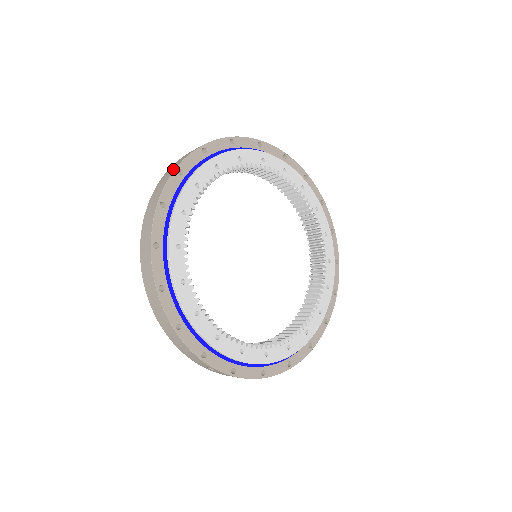
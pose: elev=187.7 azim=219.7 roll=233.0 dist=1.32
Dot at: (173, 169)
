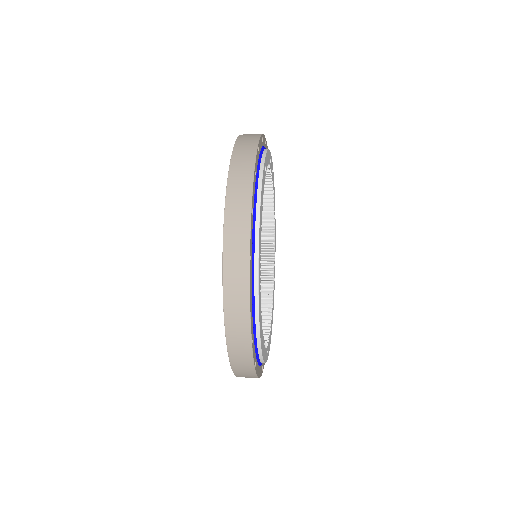
Dot at: (245, 258)
